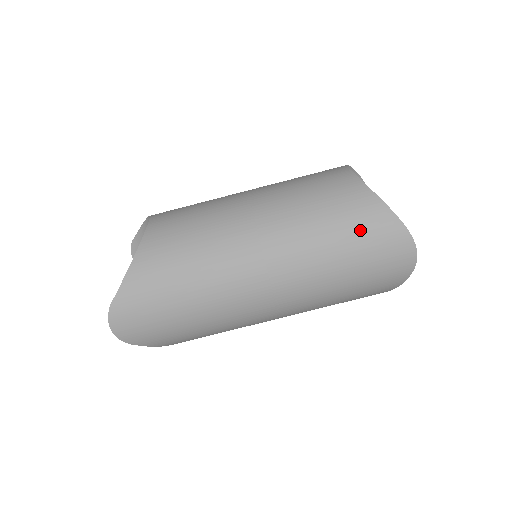
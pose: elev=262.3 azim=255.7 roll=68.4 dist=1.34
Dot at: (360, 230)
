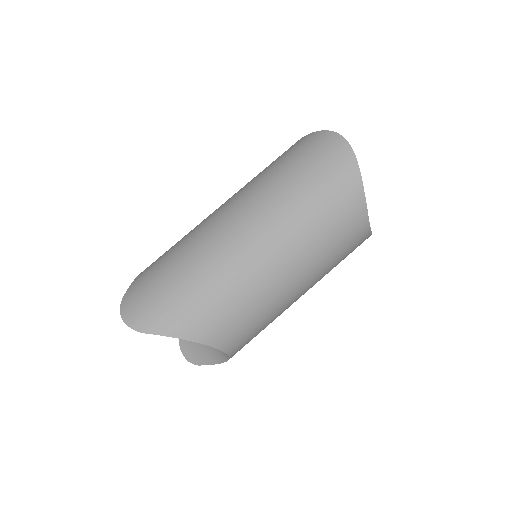
Dot at: (289, 153)
